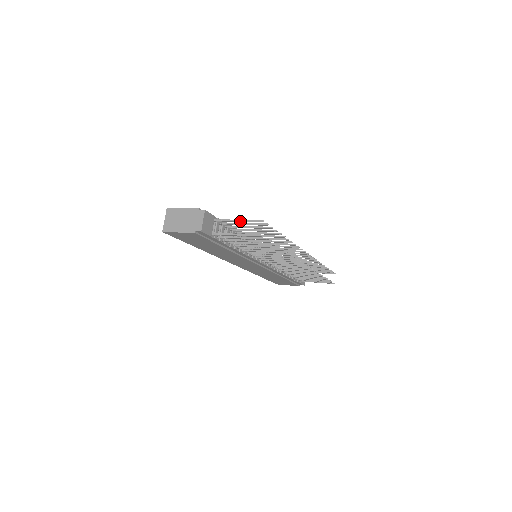
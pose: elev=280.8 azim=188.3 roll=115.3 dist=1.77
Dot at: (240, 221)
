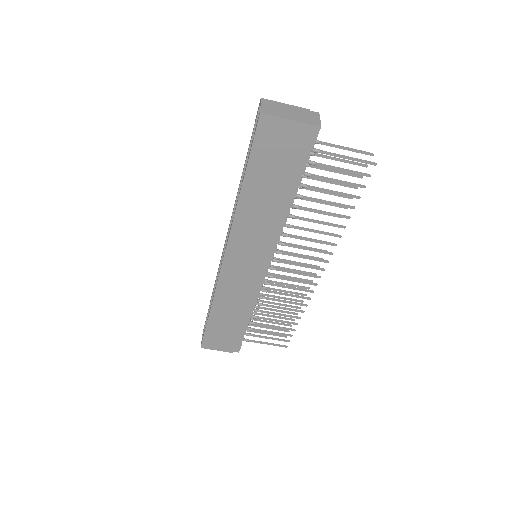
Dot at: (344, 147)
